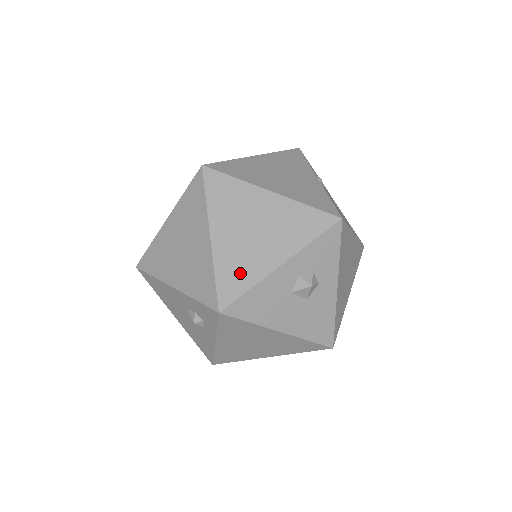
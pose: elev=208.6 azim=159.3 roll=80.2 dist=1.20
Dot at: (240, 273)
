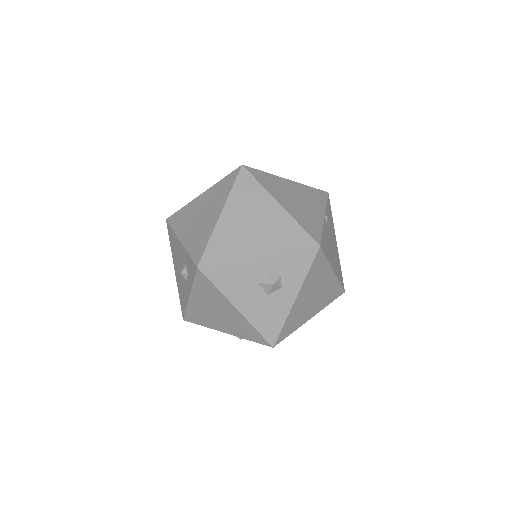
Dot at: (227, 248)
